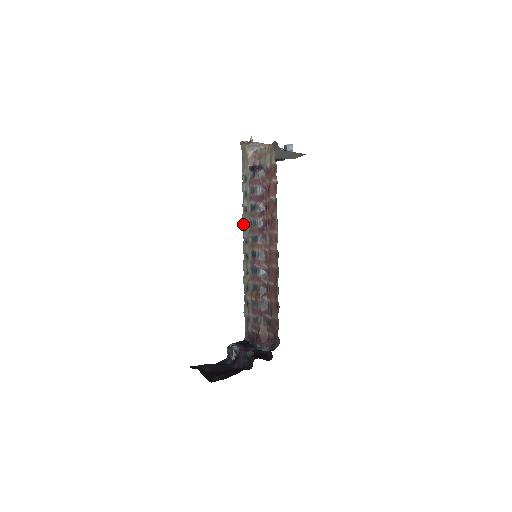
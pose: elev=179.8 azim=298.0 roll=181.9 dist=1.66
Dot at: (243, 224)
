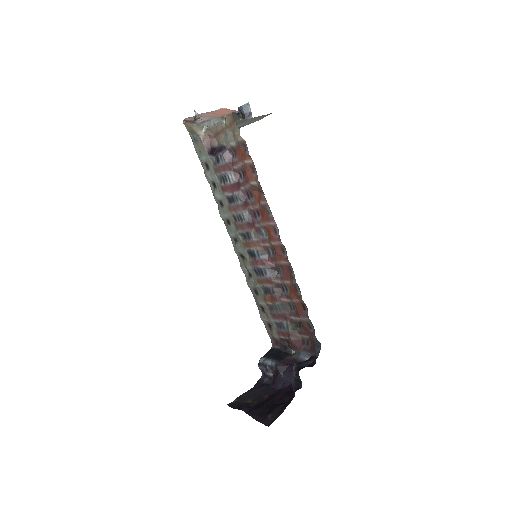
Dot at: (224, 221)
